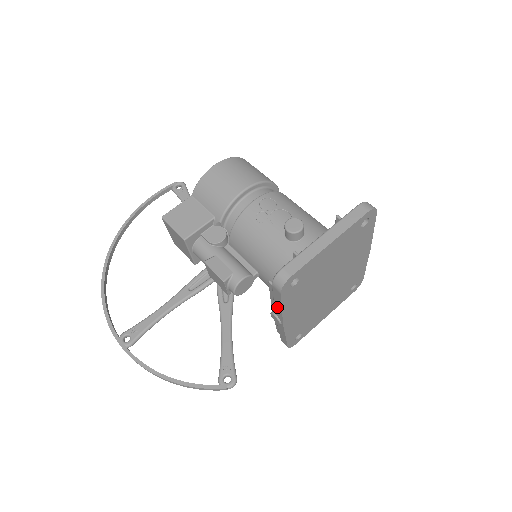
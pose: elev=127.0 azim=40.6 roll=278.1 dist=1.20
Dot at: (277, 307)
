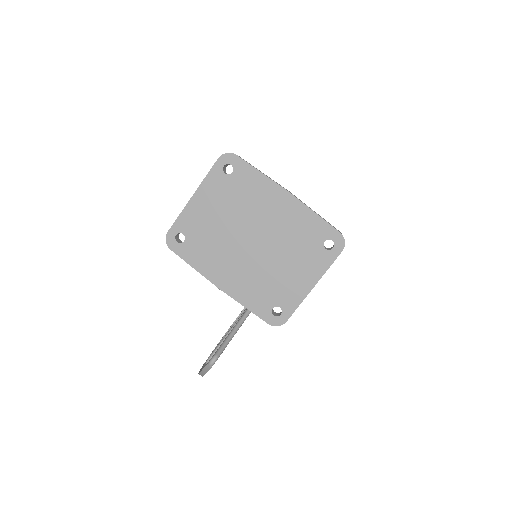
Dot at: (198, 270)
